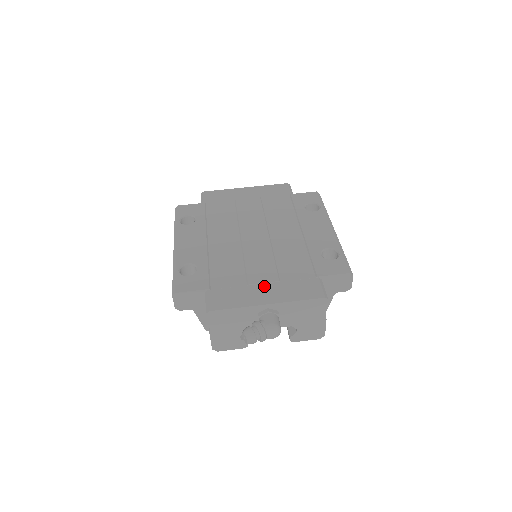
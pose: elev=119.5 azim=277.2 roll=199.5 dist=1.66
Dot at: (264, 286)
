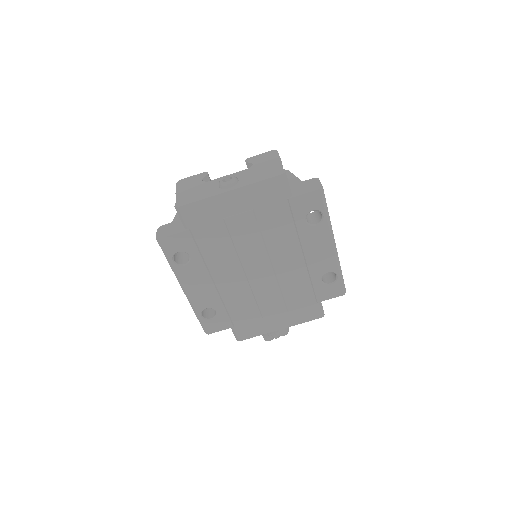
Dot at: (276, 317)
